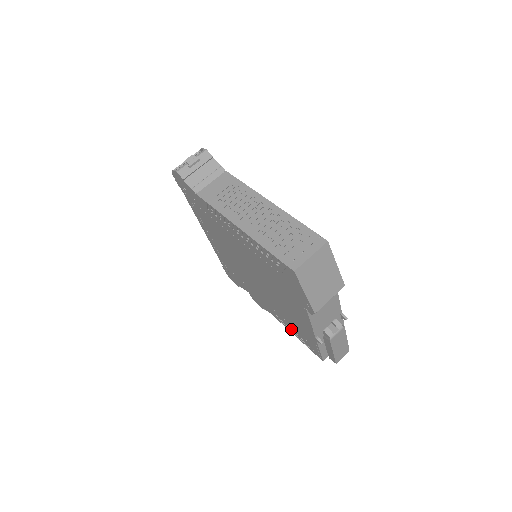
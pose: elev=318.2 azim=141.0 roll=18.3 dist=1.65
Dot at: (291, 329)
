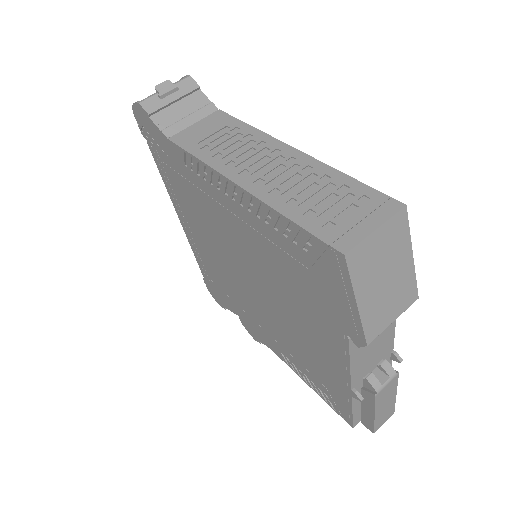
Dot at: (303, 374)
